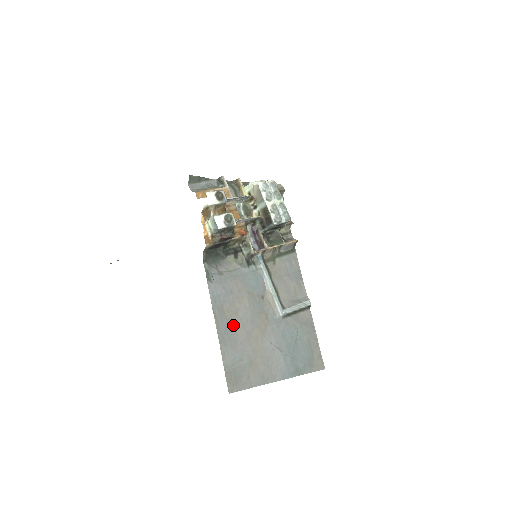
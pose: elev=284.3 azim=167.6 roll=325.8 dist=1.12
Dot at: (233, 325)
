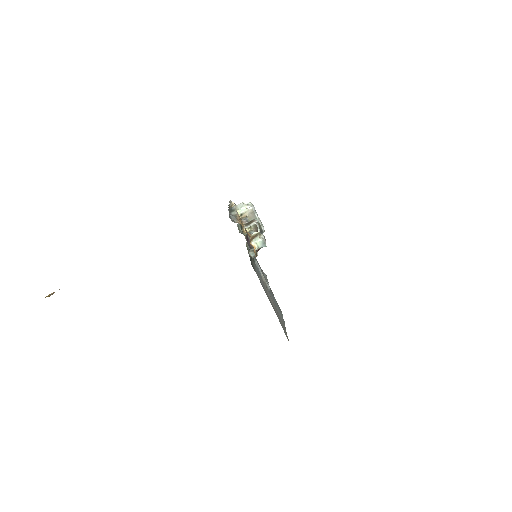
Dot at: occluded
